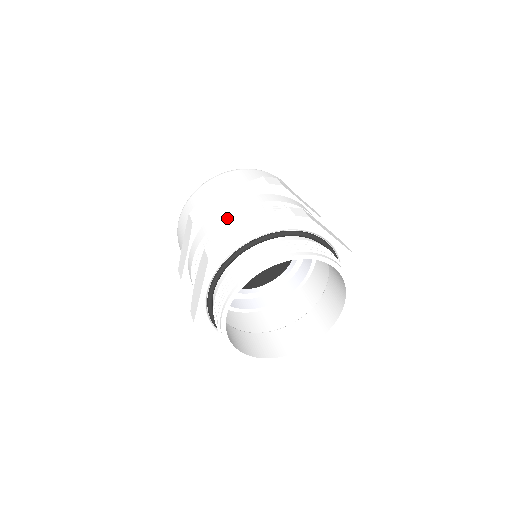
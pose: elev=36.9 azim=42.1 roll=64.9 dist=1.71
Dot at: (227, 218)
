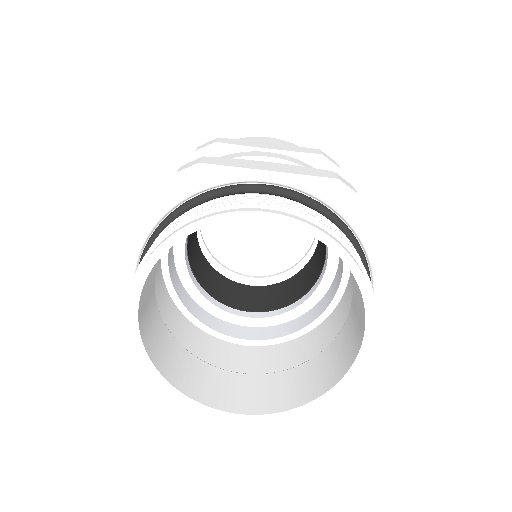
Dot at: occluded
